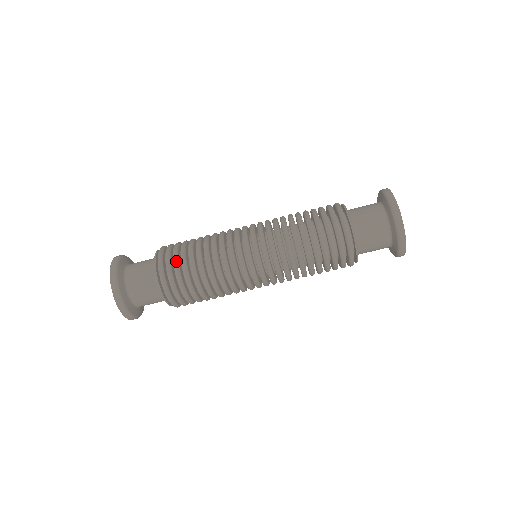
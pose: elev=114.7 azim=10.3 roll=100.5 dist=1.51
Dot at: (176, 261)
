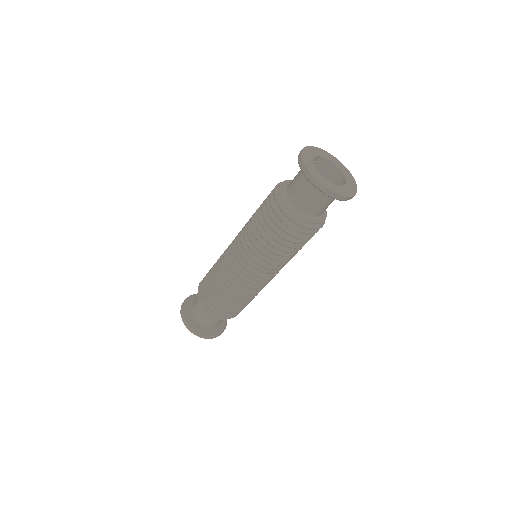
Dot at: occluded
